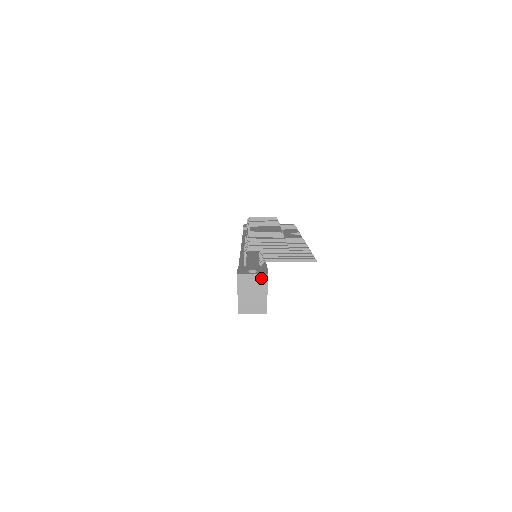
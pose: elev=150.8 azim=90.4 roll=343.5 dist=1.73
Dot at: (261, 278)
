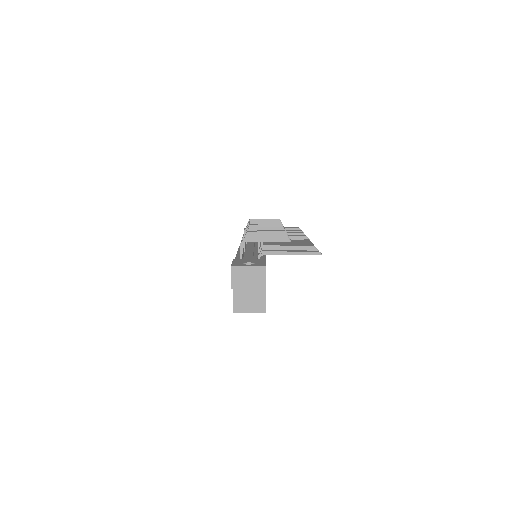
Dot at: (258, 270)
